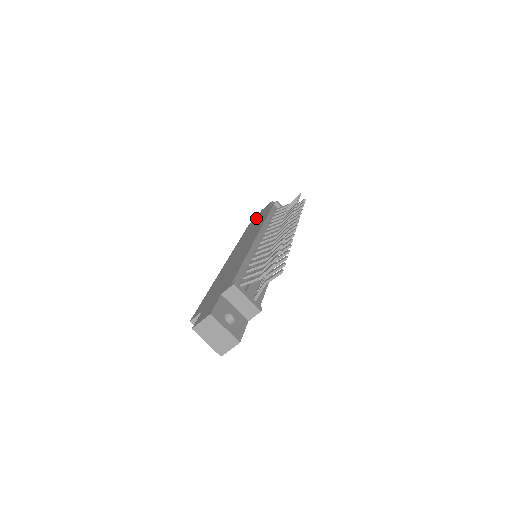
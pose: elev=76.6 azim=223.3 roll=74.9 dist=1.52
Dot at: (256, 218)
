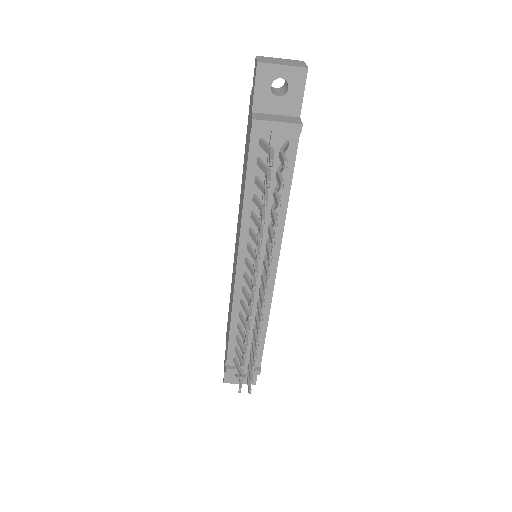
Dot at: occluded
